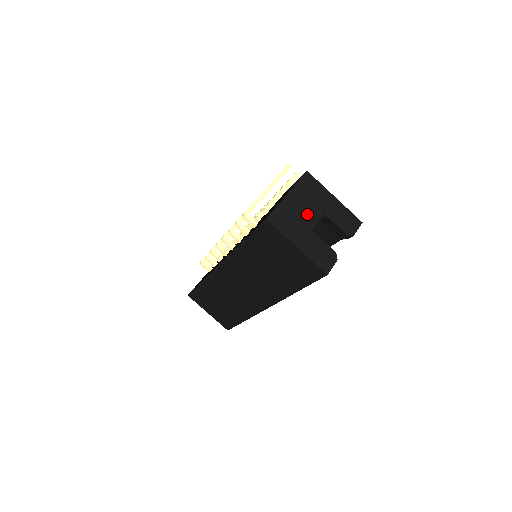
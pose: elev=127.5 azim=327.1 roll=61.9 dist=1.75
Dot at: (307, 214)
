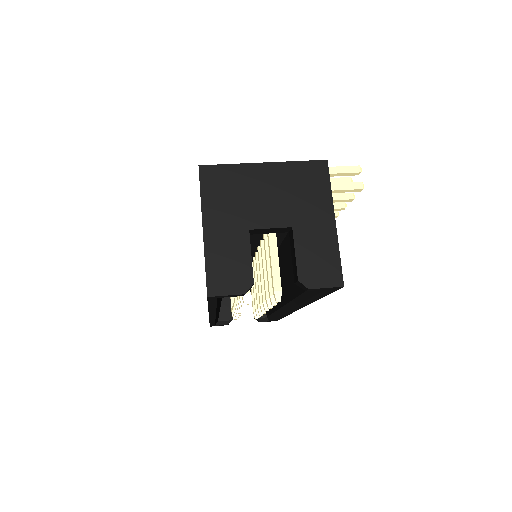
Dot at: (265, 206)
